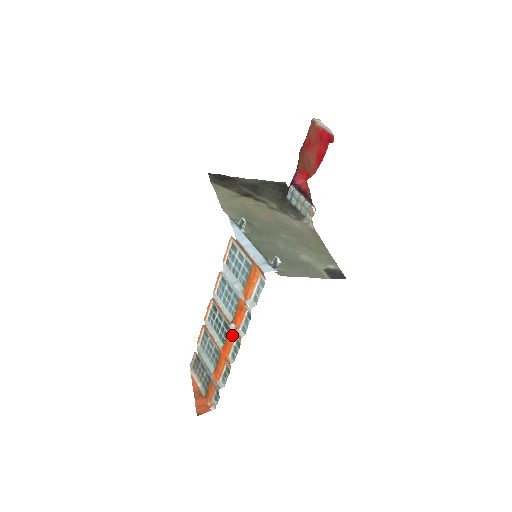
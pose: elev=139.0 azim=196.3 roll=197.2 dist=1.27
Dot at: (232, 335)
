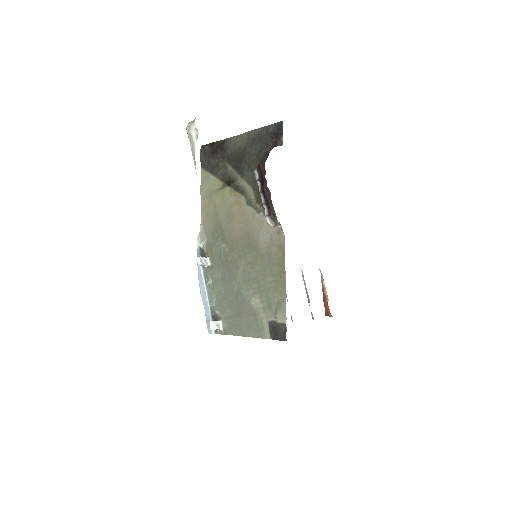
Dot at: occluded
